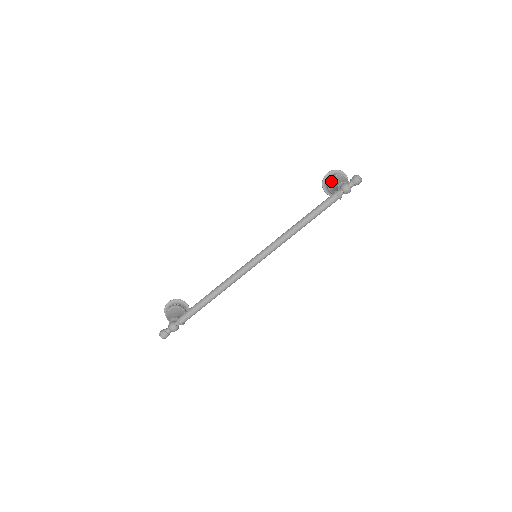
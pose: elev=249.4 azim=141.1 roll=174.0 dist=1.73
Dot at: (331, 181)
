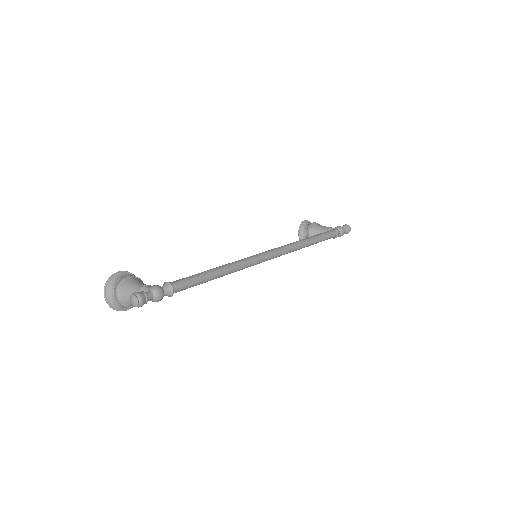
Dot at: (315, 225)
